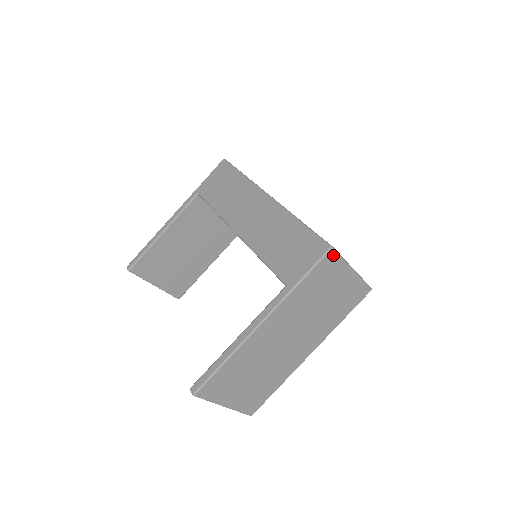
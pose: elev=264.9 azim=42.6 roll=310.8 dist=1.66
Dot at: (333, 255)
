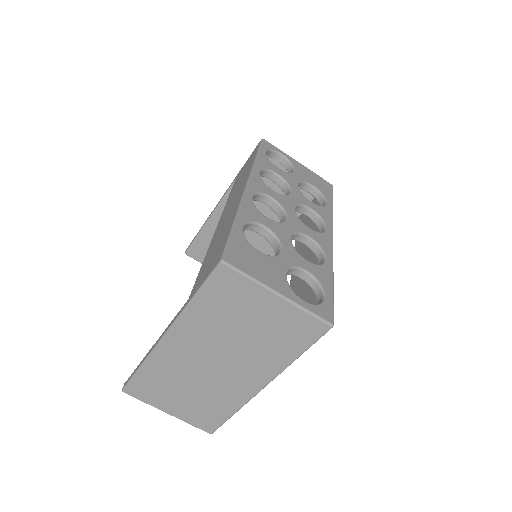
Dot at: (228, 271)
